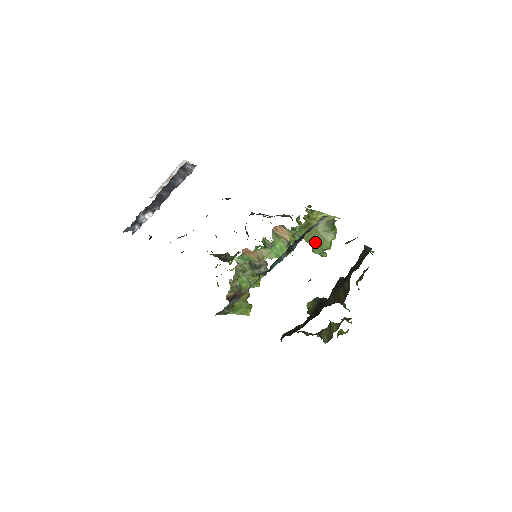
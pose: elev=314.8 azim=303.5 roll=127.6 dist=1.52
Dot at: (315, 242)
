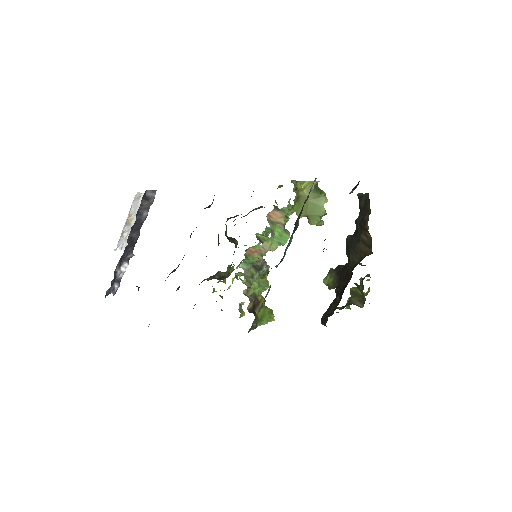
Dot at: (310, 213)
